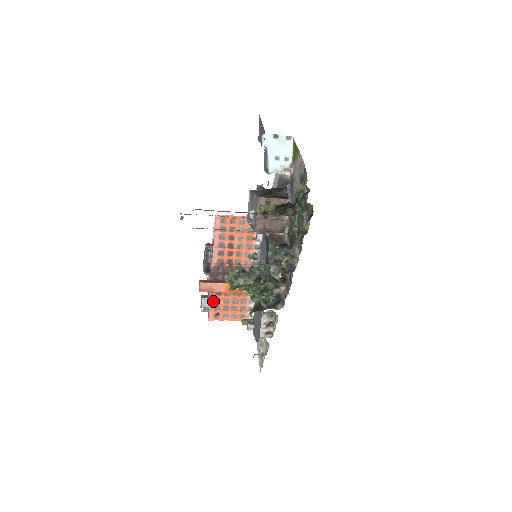
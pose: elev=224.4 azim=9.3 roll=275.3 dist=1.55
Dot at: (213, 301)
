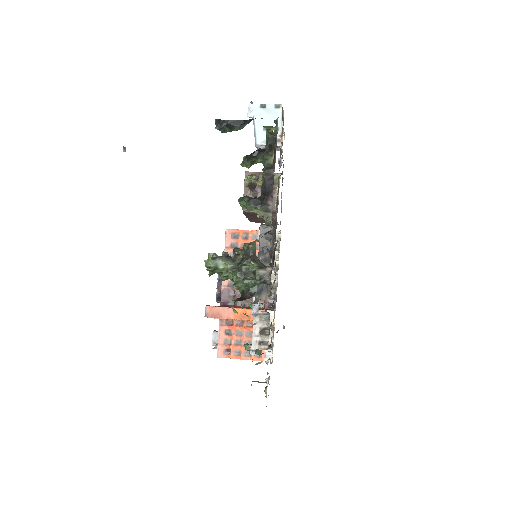
Dot at: (223, 333)
